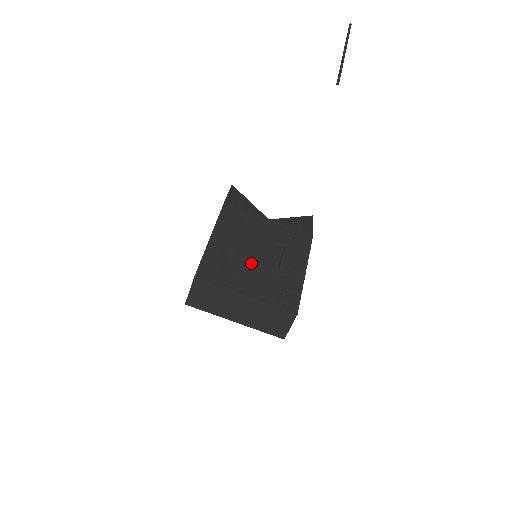
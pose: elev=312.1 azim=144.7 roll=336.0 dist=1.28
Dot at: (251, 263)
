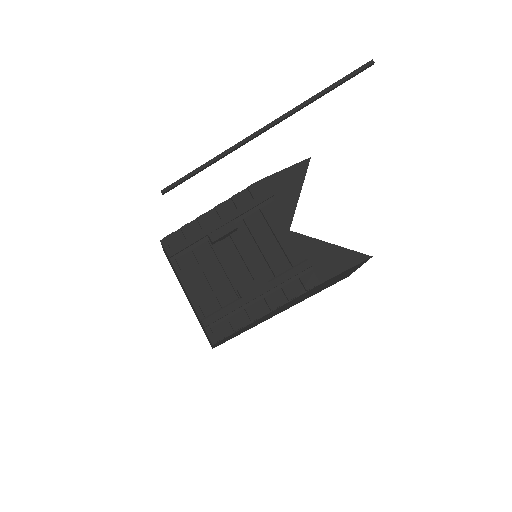
Dot at: (221, 264)
